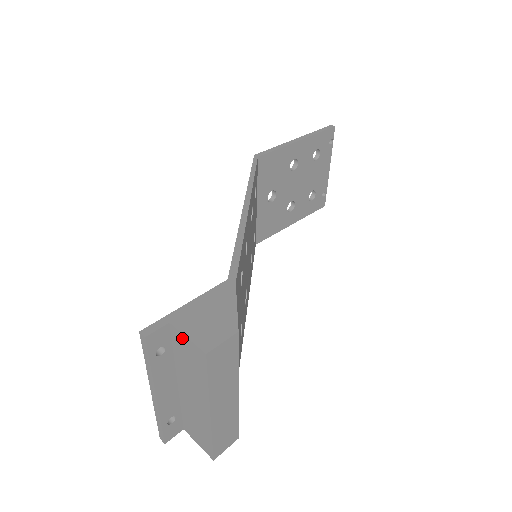
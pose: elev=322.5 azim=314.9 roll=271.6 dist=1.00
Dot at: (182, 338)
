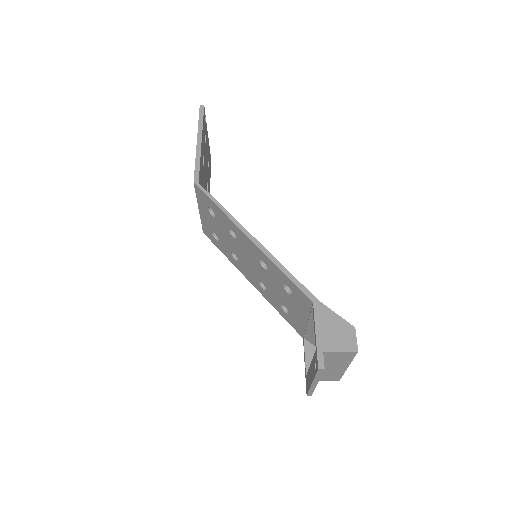
Dot at: (335, 353)
